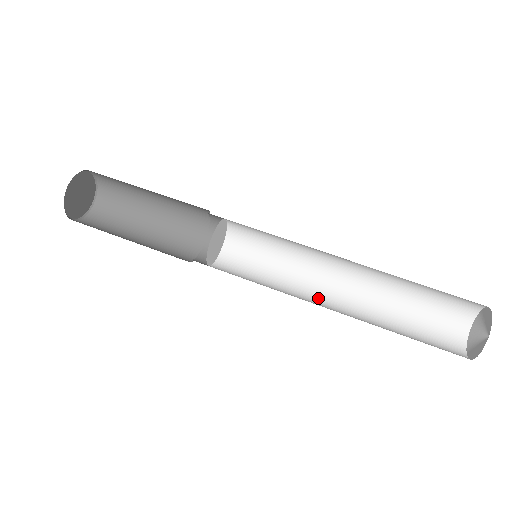
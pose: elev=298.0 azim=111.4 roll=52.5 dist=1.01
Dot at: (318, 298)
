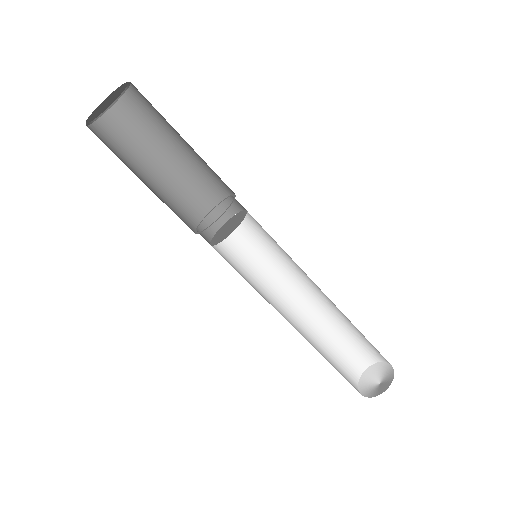
Dot at: (291, 294)
